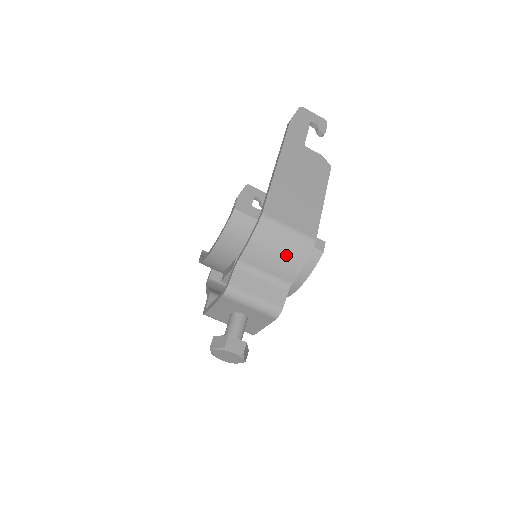
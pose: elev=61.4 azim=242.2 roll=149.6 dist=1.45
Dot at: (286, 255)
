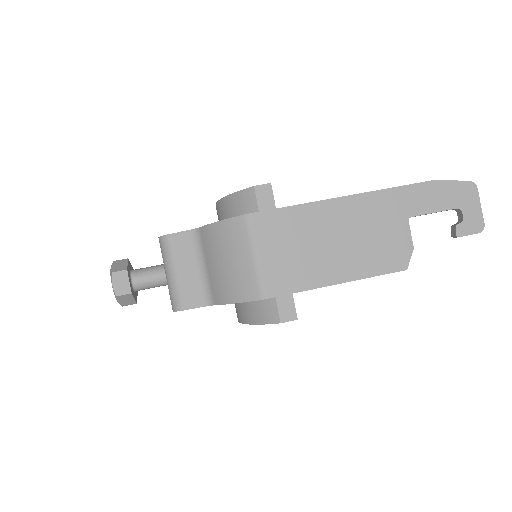
Dot at: (229, 274)
